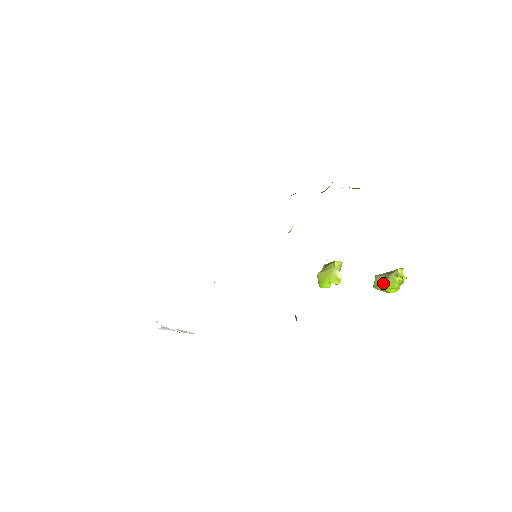
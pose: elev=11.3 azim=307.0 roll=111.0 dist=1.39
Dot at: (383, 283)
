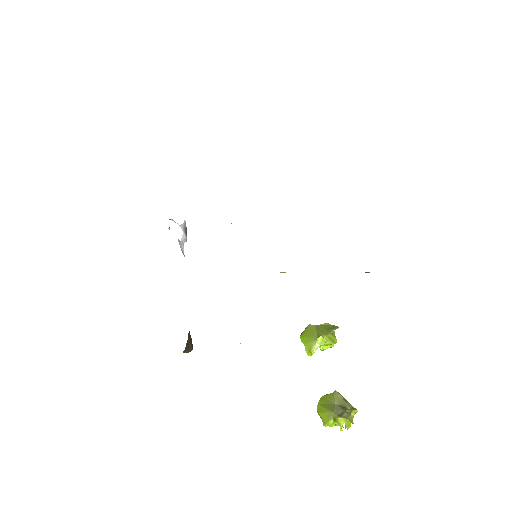
Dot at: (324, 407)
